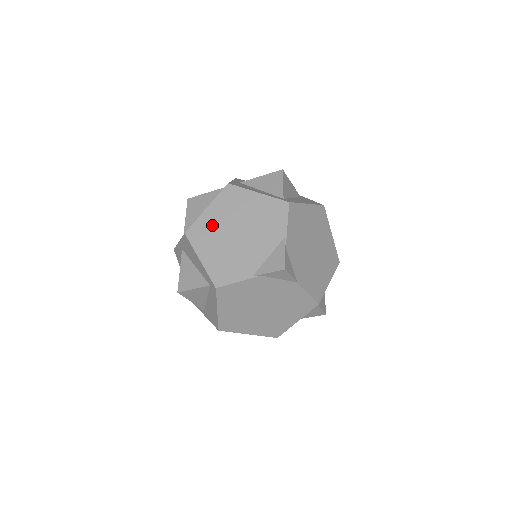
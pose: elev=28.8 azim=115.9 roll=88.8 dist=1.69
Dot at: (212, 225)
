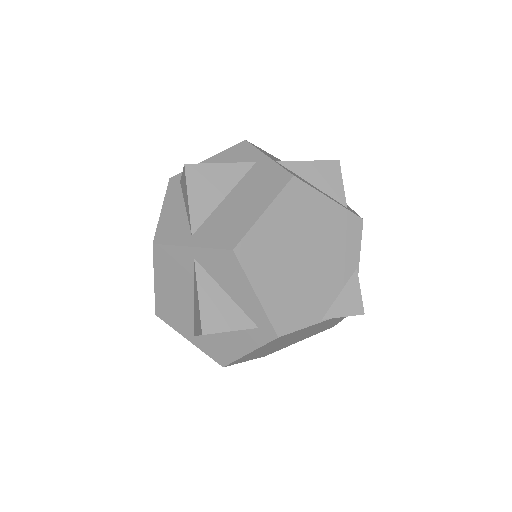
Dot at: (273, 241)
